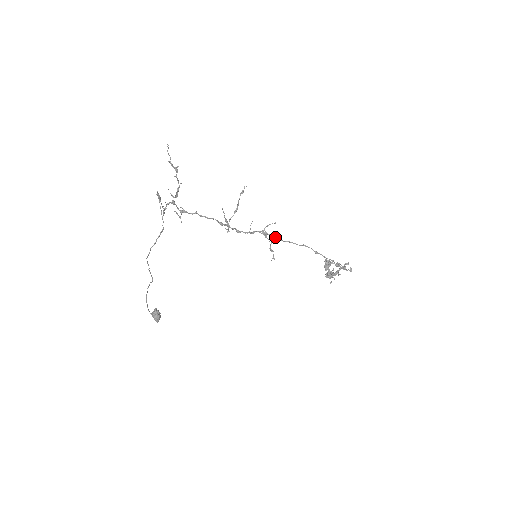
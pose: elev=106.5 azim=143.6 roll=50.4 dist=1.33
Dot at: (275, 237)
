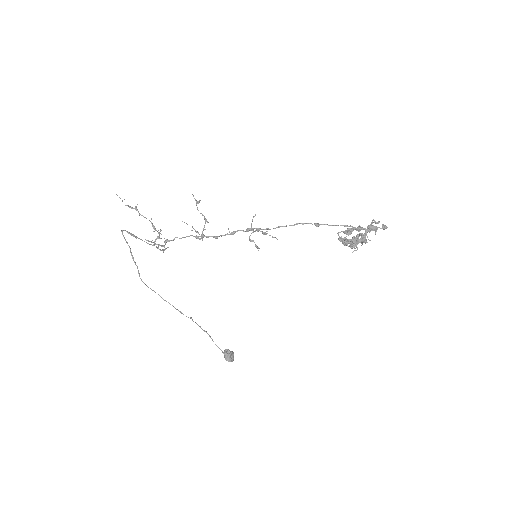
Dot at: (258, 228)
